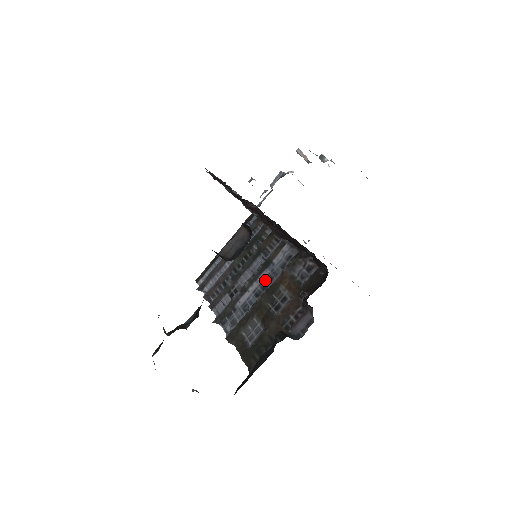
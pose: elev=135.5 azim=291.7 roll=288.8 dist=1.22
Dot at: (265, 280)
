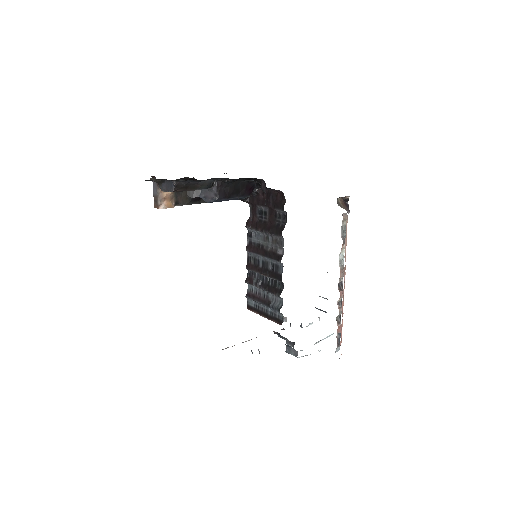
Dot at: occluded
